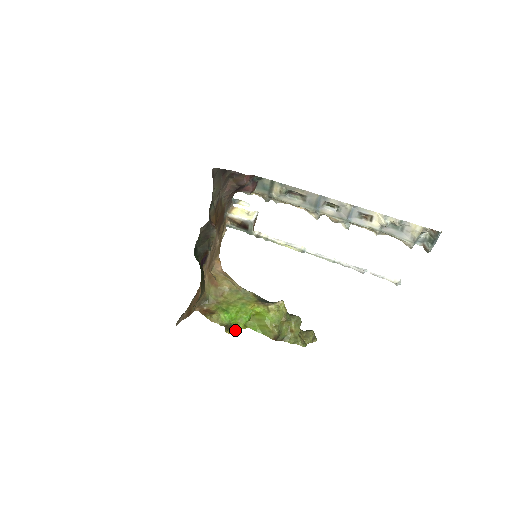
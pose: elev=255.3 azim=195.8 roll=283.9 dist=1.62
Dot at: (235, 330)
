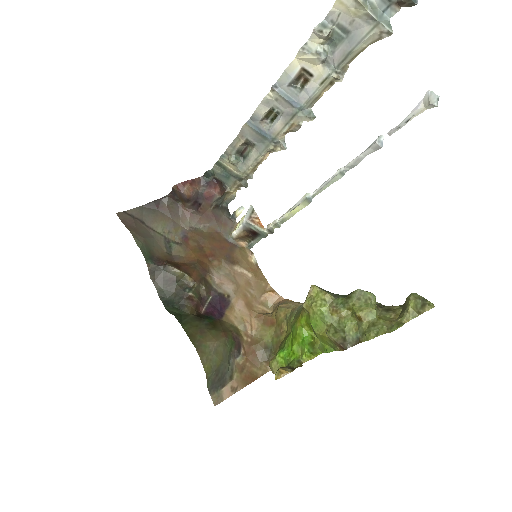
Dot at: (280, 369)
